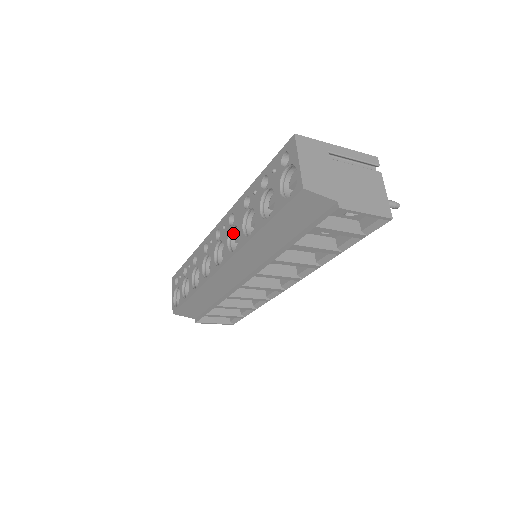
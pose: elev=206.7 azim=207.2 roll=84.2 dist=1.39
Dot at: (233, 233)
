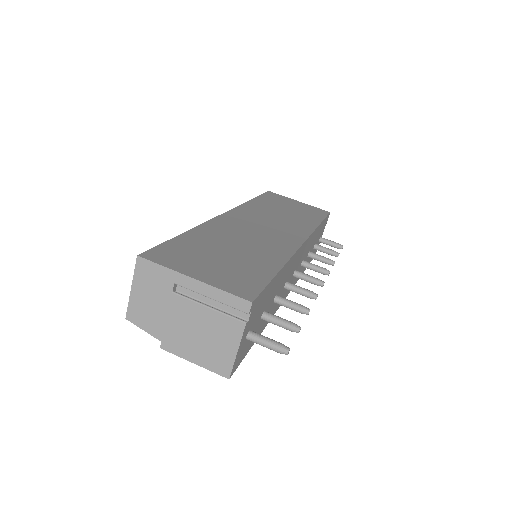
Dot at: occluded
